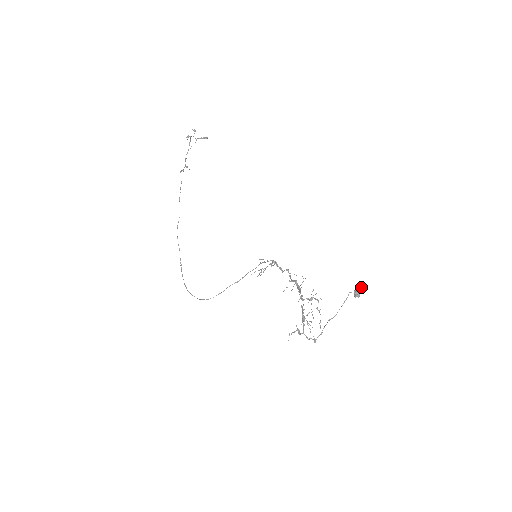
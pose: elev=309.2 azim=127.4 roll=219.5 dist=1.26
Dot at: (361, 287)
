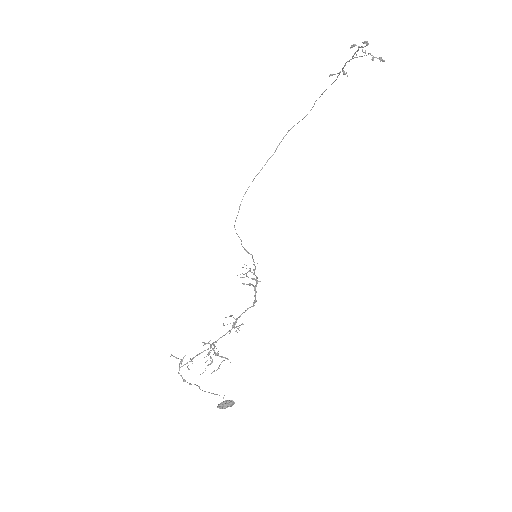
Dot at: occluded
